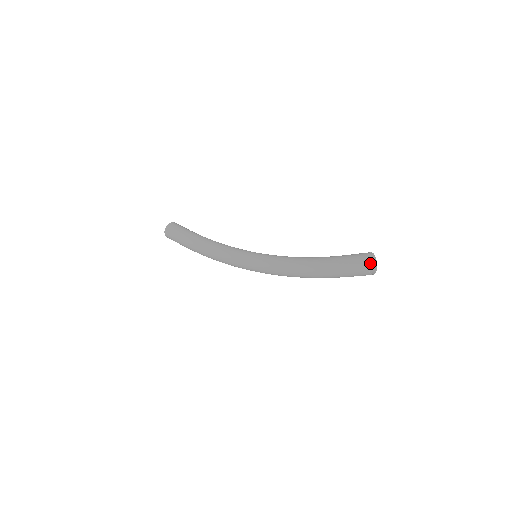
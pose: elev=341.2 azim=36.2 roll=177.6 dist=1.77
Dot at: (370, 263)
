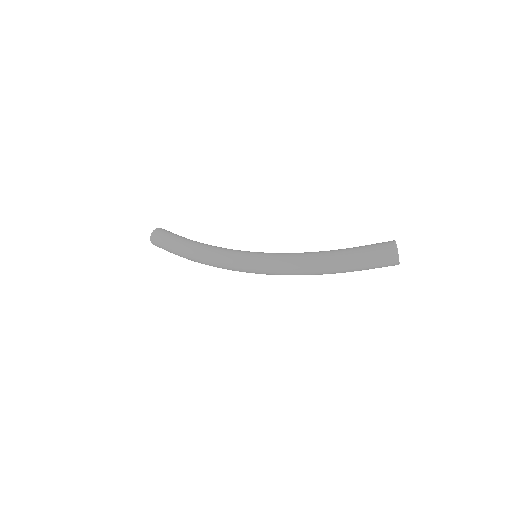
Dot at: occluded
